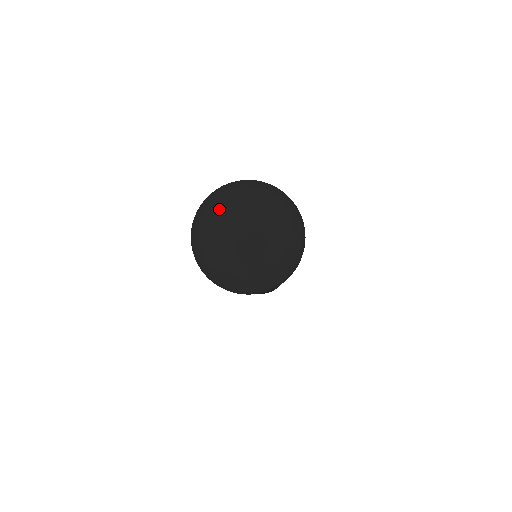
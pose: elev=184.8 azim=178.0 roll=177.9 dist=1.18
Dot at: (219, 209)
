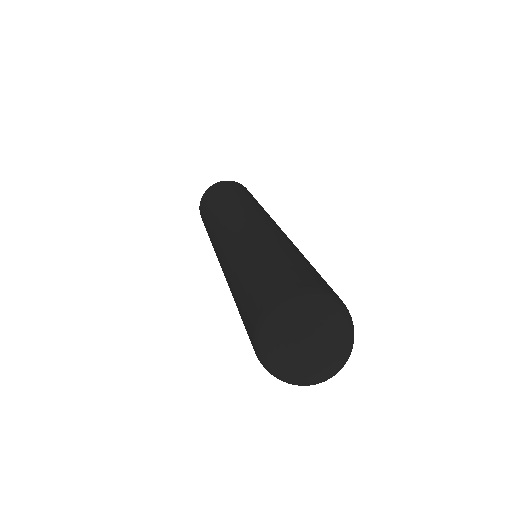
Dot at: (301, 341)
